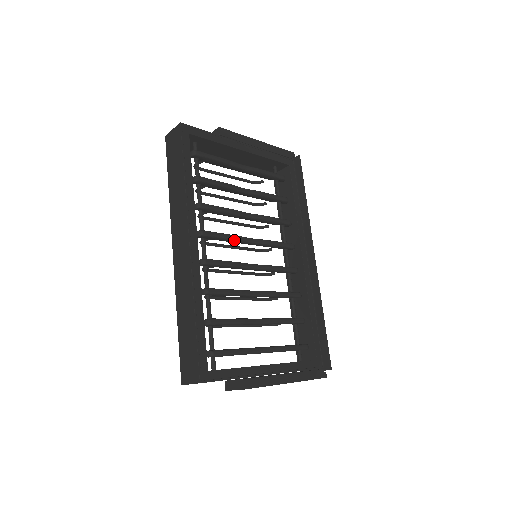
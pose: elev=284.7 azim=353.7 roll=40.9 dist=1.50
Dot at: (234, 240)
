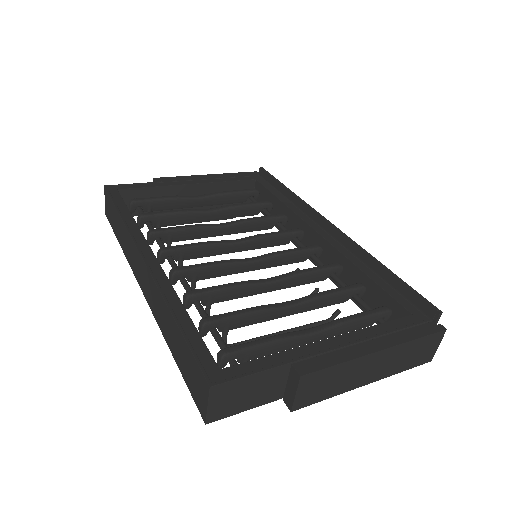
Dot at: (211, 246)
